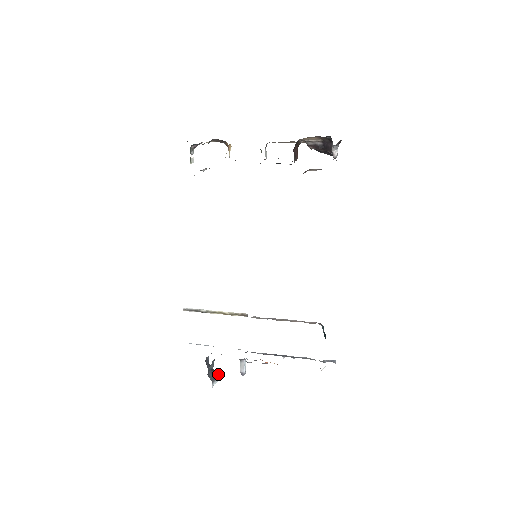
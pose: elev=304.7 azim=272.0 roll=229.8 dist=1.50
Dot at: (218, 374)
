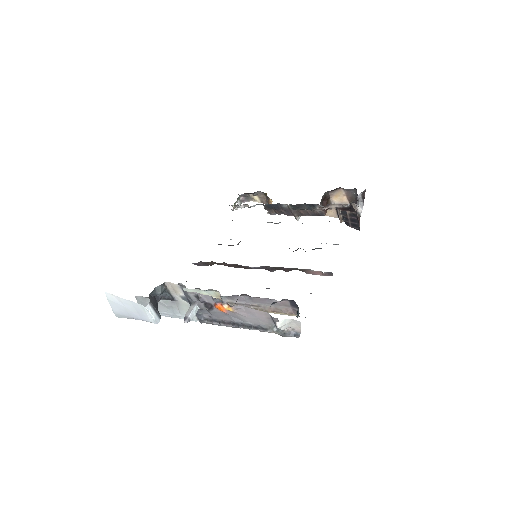
Dot at: occluded
